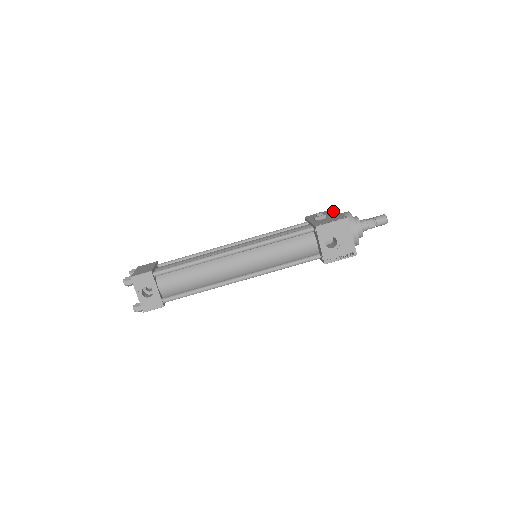
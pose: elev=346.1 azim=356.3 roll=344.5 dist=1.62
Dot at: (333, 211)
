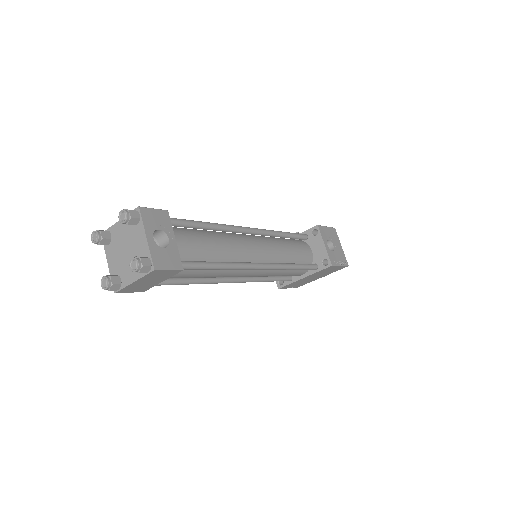
Dot at: occluded
